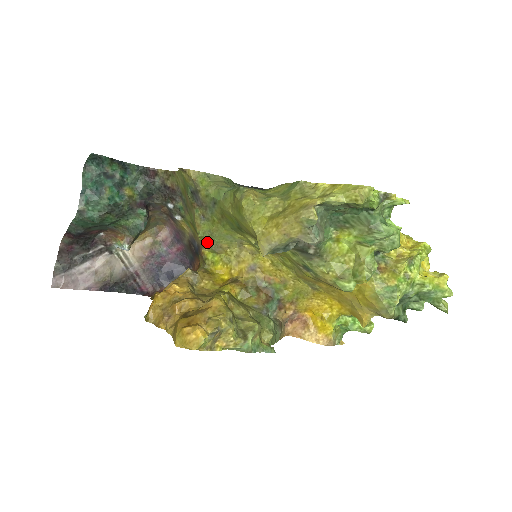
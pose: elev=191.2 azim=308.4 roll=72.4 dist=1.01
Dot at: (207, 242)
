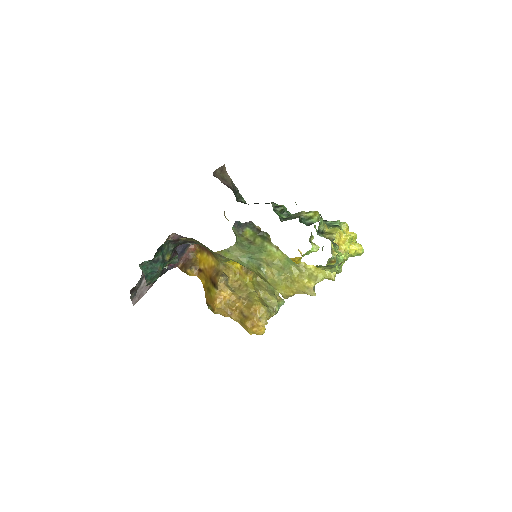
Dot at: occluded
